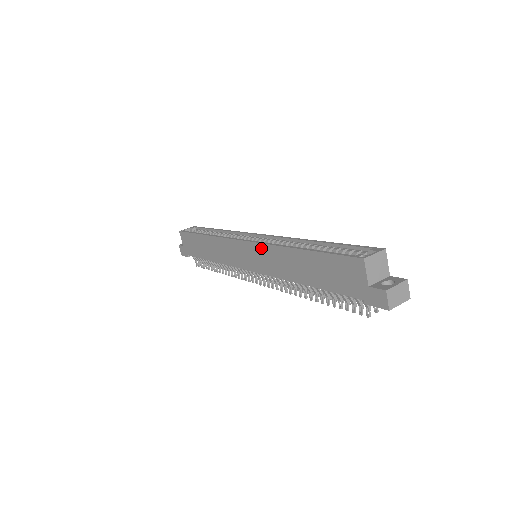
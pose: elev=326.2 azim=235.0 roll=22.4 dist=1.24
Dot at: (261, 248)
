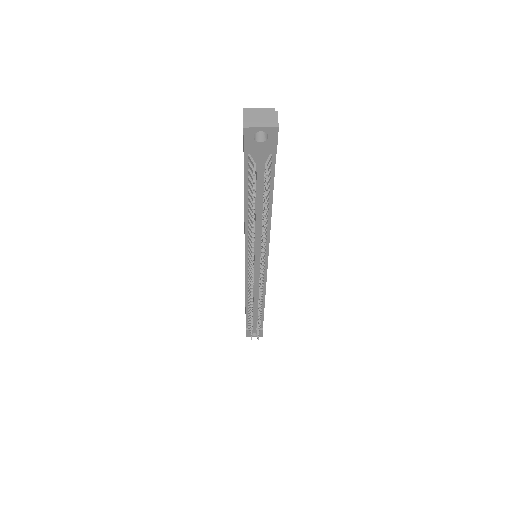
Dot at: occluded
